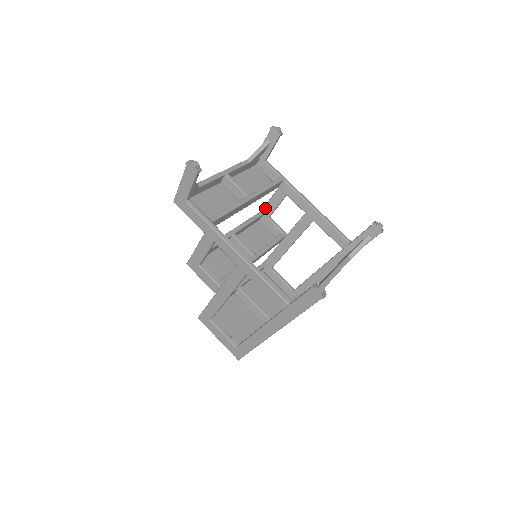
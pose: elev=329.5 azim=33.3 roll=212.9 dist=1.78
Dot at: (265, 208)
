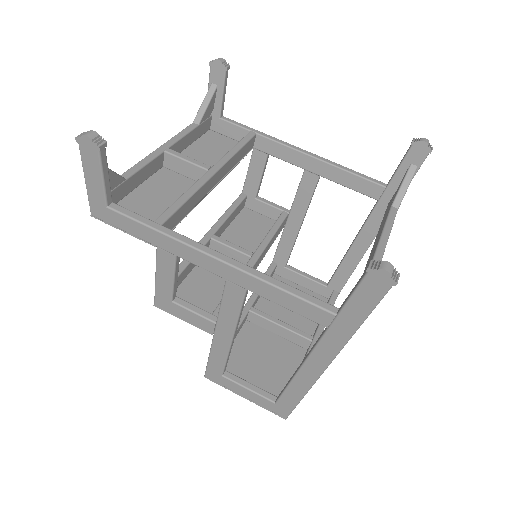
Dot at: (246, 186)
